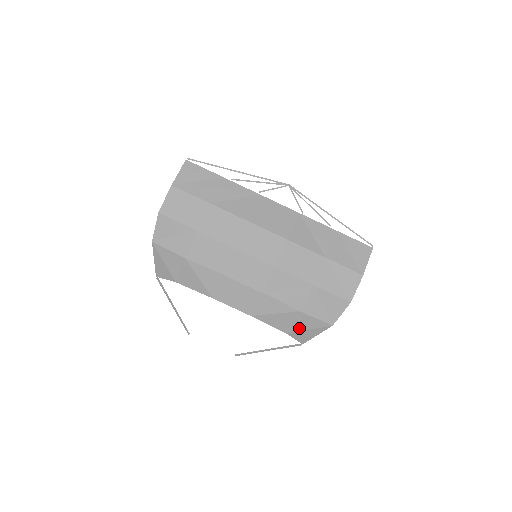
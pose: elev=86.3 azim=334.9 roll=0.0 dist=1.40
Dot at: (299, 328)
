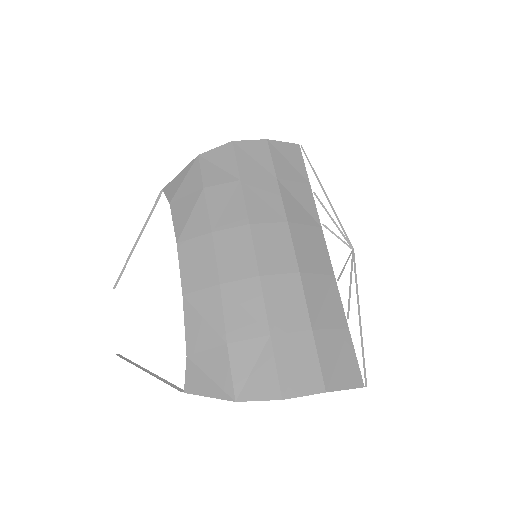
Dot at: (204, 364)
